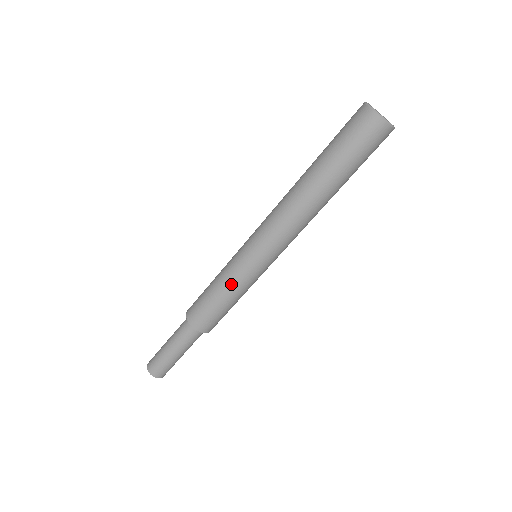
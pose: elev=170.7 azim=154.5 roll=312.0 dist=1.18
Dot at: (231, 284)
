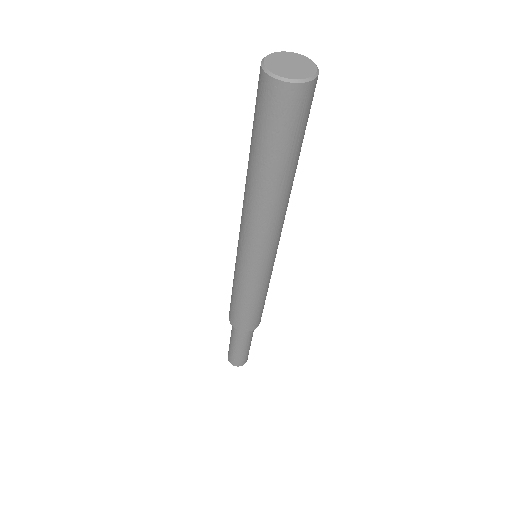
Dot at: (240, 289)
